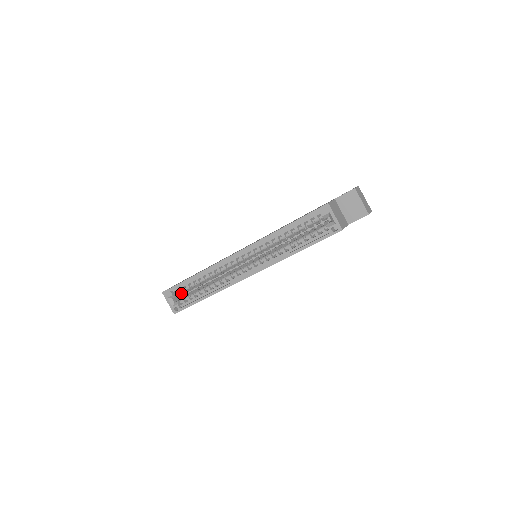
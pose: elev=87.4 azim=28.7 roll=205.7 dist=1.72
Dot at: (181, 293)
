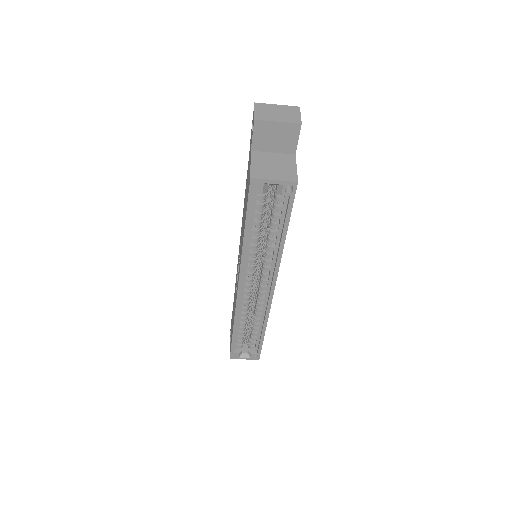
Dot at: occluded
